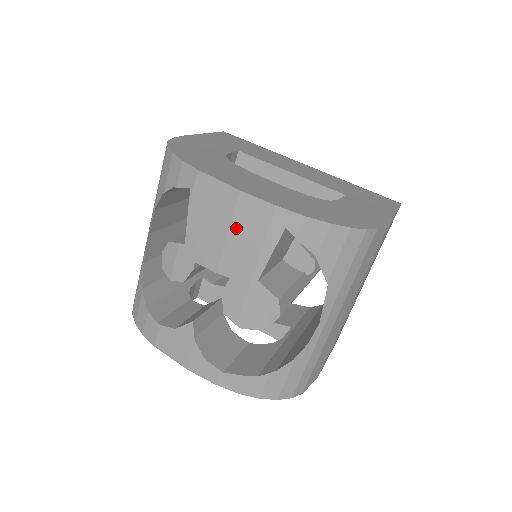
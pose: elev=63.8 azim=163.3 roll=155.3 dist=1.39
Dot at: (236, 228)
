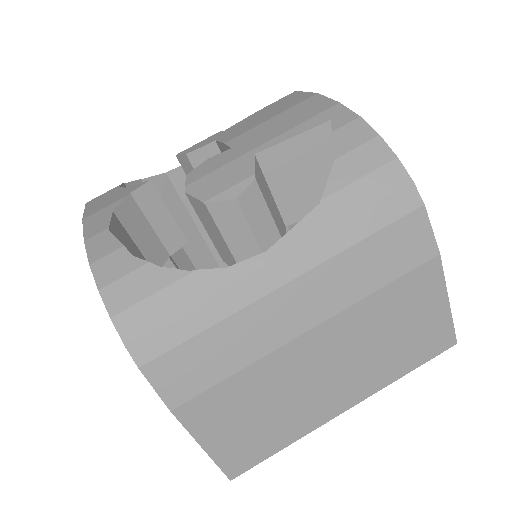
Dot at: (284, 115)
